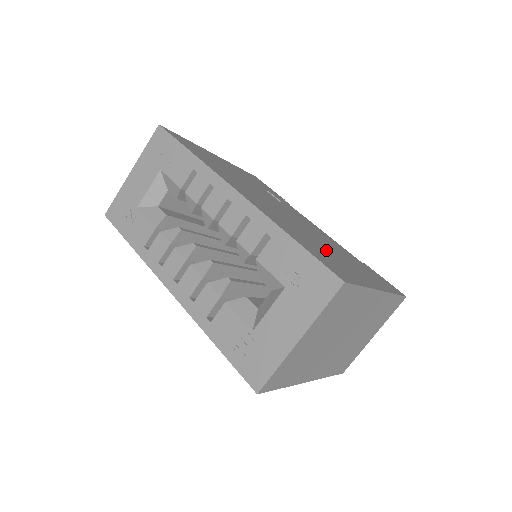
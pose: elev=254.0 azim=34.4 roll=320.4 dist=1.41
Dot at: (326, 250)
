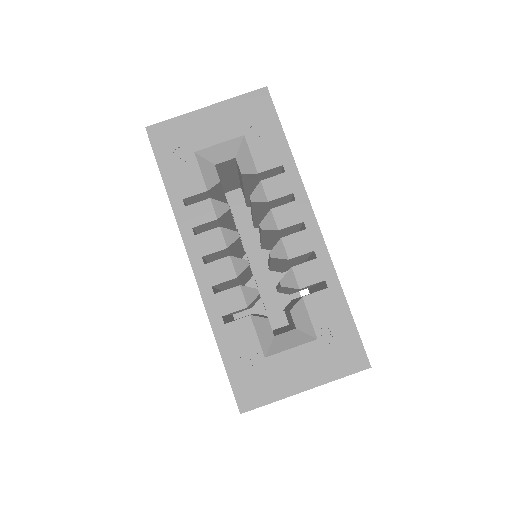
Dot at: occluded
